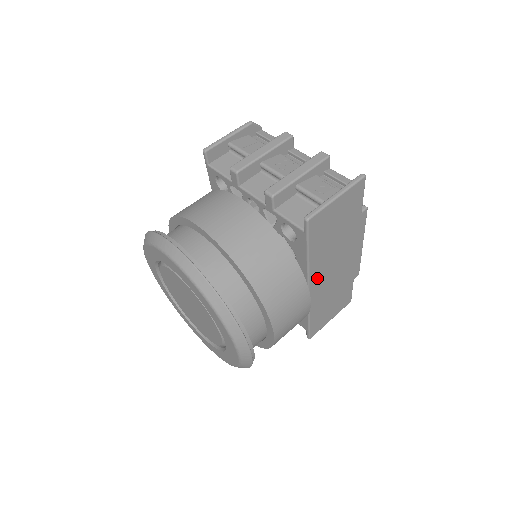
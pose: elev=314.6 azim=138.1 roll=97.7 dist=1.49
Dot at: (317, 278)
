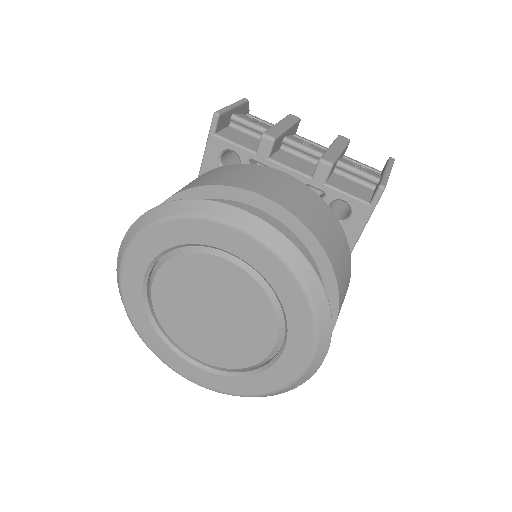
Dot at: occluded
